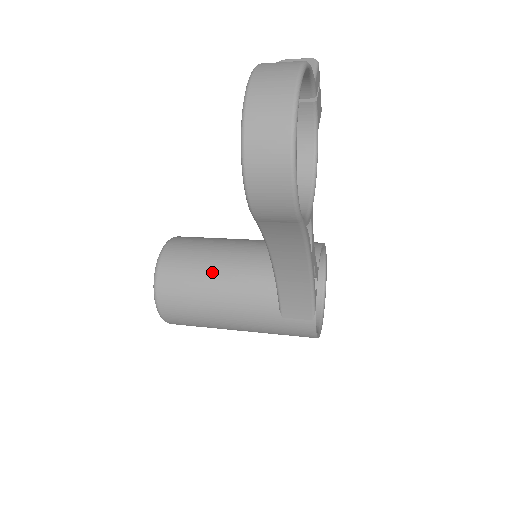
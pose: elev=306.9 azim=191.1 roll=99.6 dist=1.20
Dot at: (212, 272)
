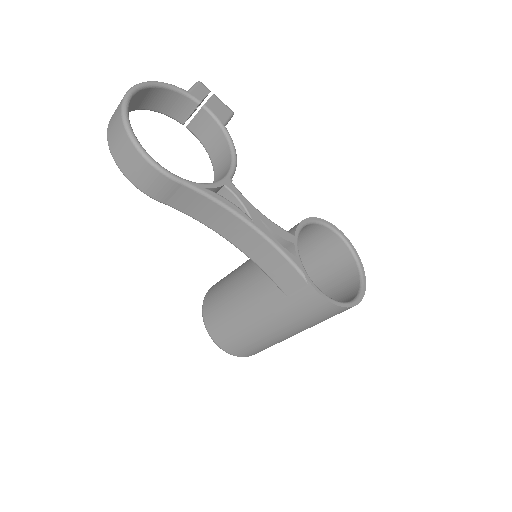
Dot at: (231, 287)
